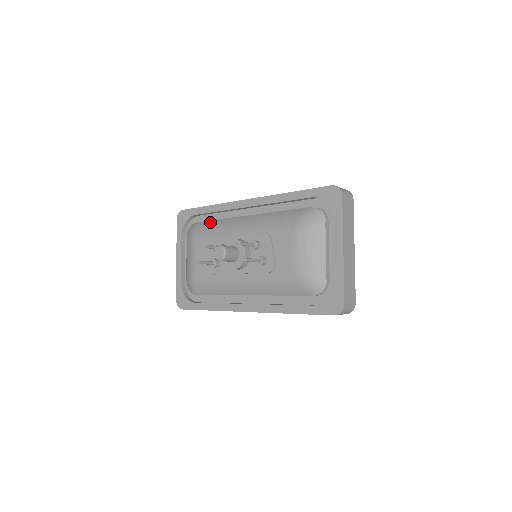
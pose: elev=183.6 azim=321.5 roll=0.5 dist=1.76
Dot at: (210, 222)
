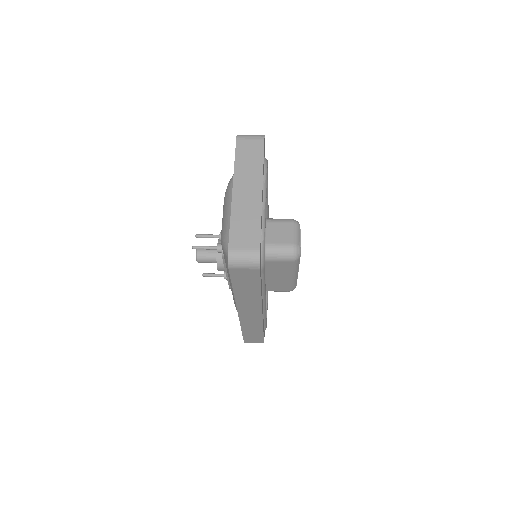
Dot at: occluded
